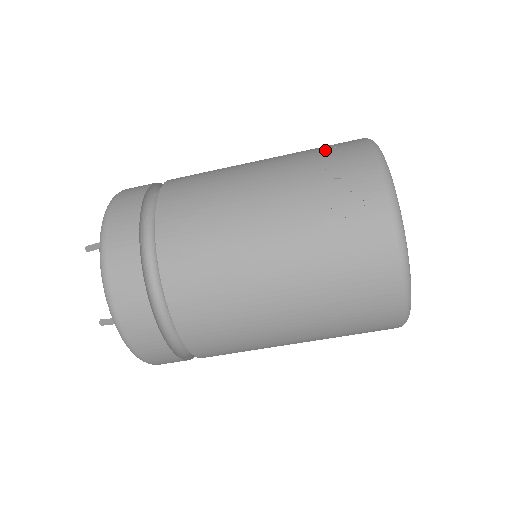
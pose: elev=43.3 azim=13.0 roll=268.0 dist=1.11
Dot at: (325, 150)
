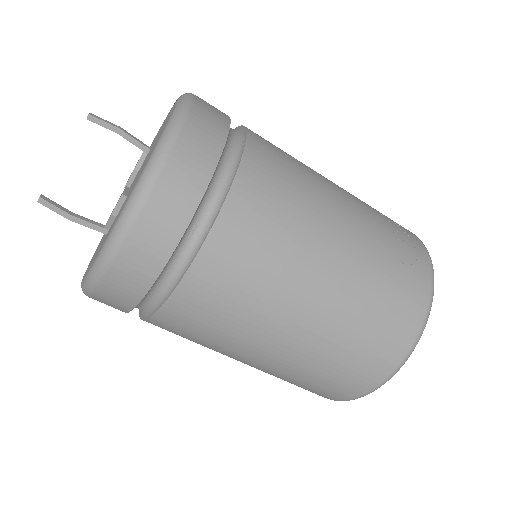
Dot at: occluded
